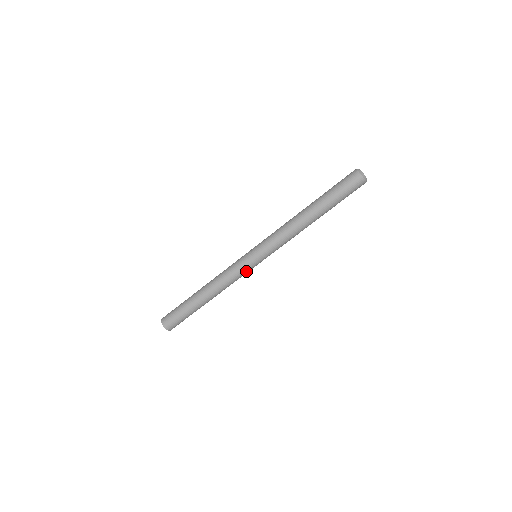
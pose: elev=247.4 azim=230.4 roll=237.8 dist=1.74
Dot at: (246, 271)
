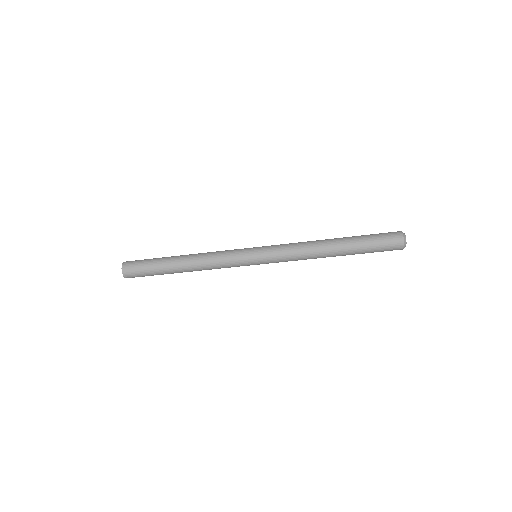
Dot at: occluded
